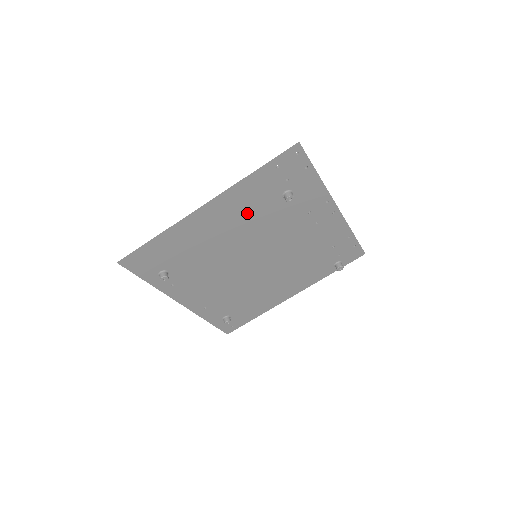
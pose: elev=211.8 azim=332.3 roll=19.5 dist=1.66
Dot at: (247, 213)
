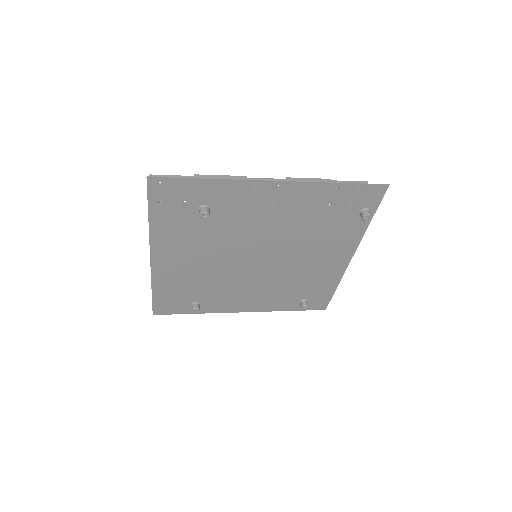
Dot at: (193, 241)
